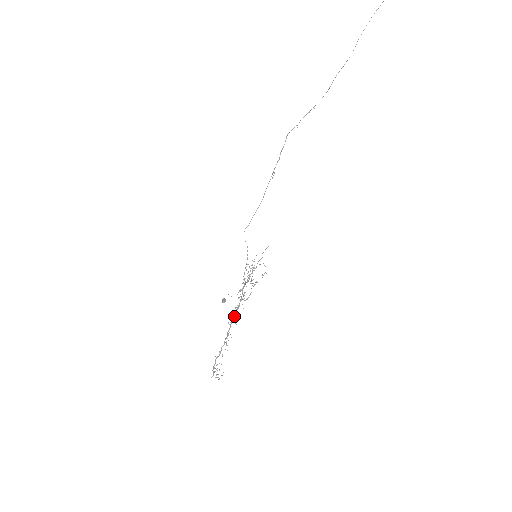
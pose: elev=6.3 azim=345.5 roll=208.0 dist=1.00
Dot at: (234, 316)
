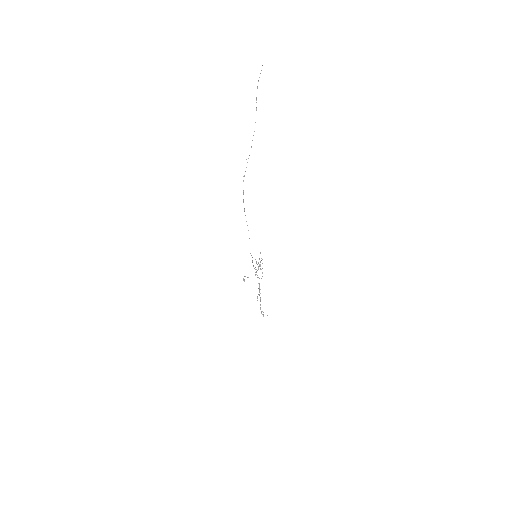
Dot at: occluded
